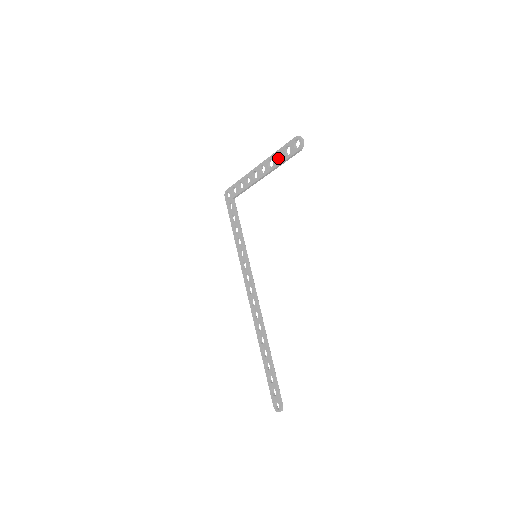
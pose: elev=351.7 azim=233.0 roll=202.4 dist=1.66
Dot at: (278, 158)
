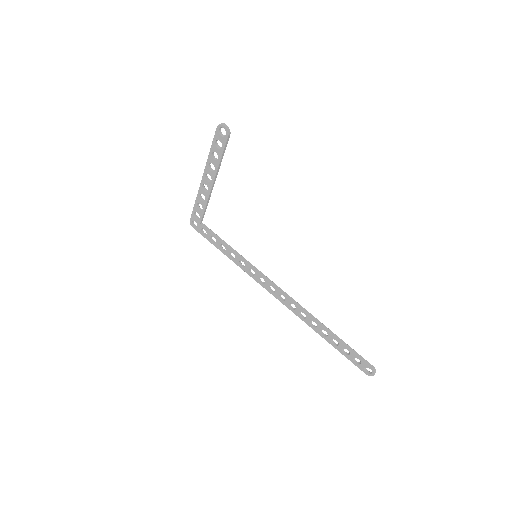
Dot at: occluded
